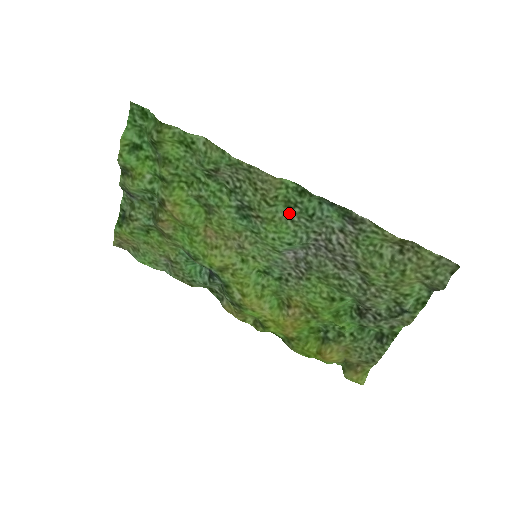
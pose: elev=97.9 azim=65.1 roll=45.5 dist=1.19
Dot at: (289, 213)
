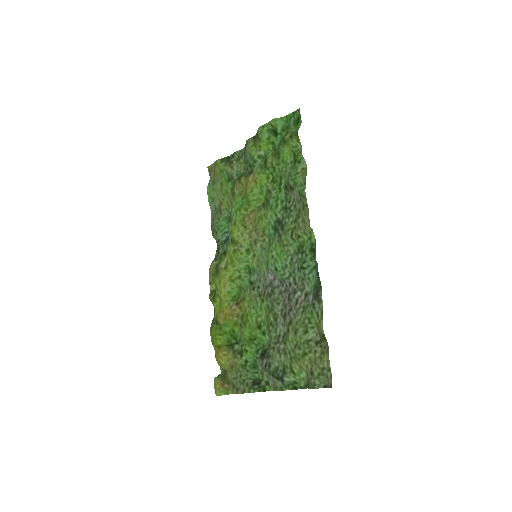
Dot at: (295, 253)
